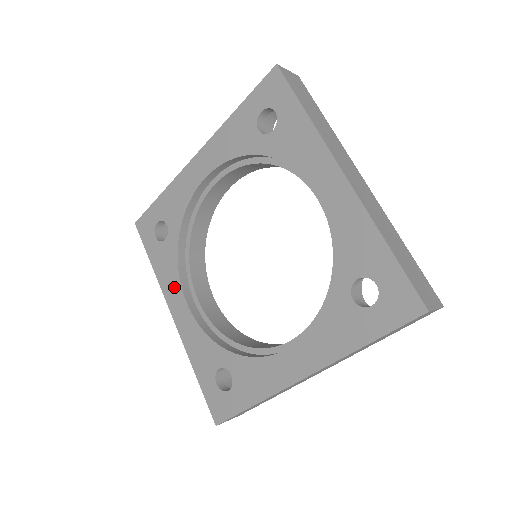
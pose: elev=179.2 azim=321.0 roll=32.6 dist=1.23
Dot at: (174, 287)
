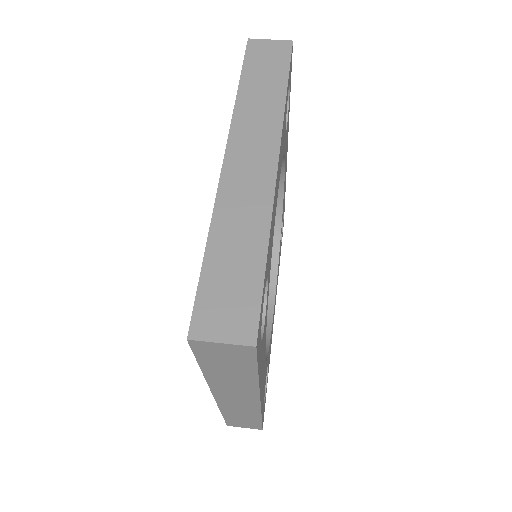
Dot at: occluded
